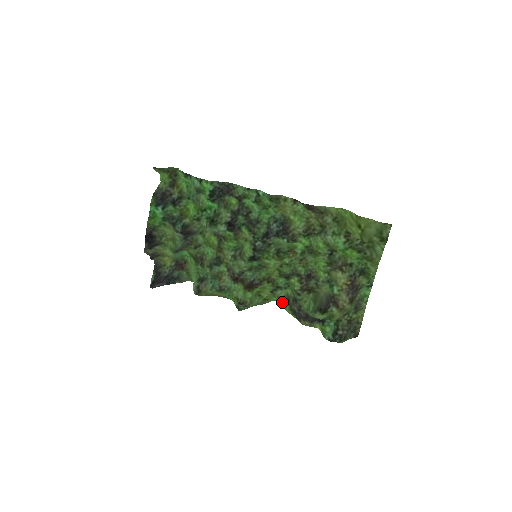
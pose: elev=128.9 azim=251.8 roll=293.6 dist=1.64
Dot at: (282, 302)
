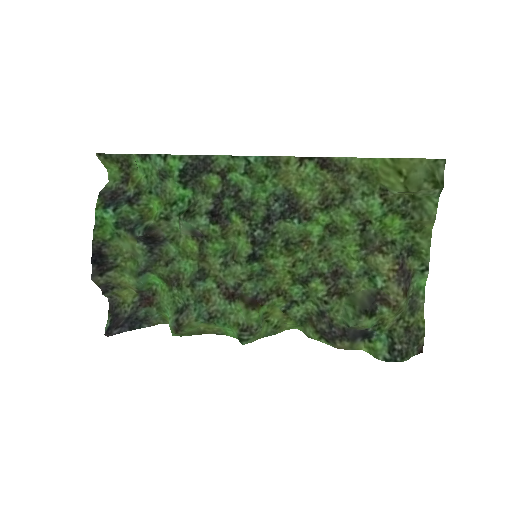
Dot at: (299, 329)
